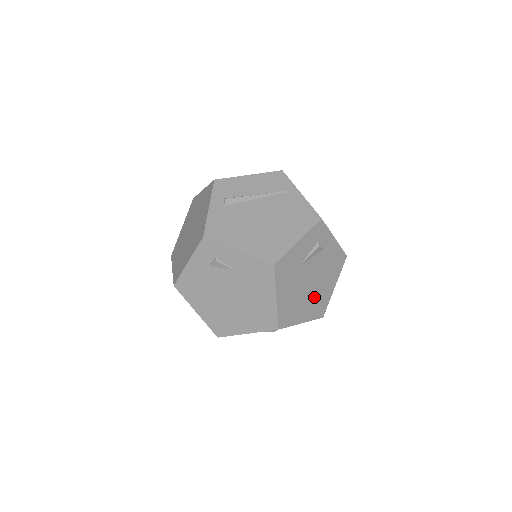
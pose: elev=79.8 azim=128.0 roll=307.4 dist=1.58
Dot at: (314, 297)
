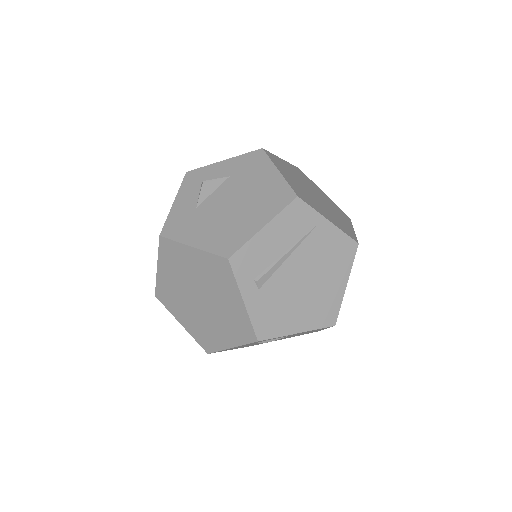
Dot at: occluded
